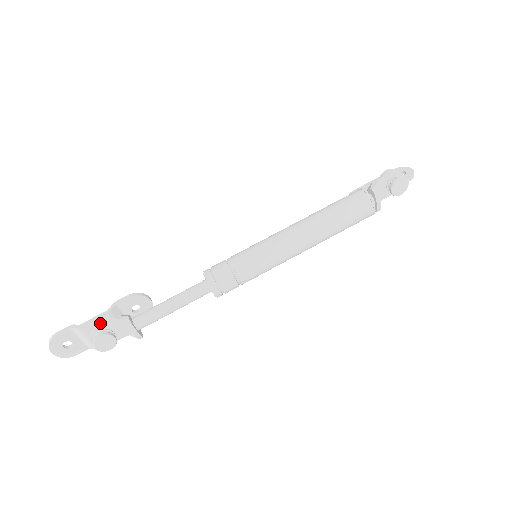
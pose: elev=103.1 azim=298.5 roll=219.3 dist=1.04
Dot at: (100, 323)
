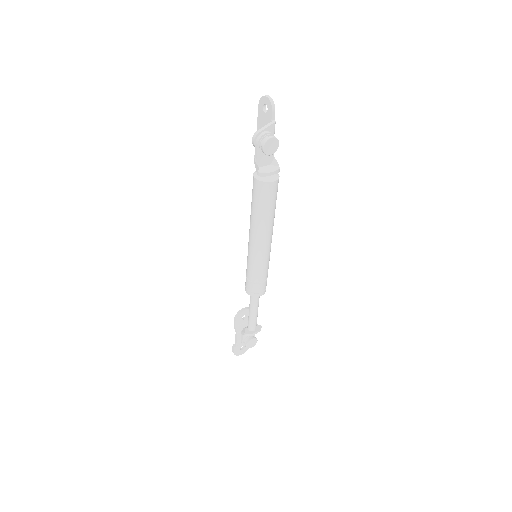
Dot at: (240, 337)
